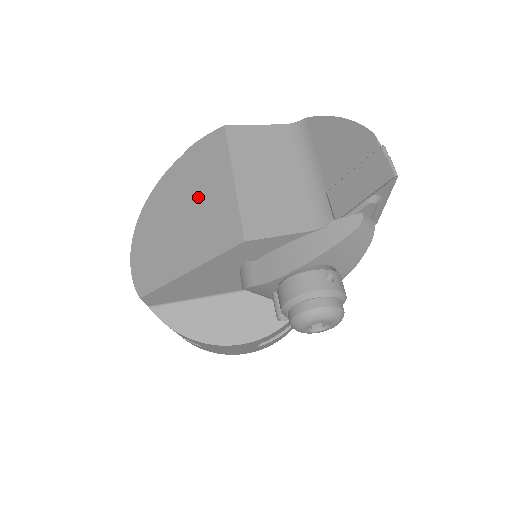
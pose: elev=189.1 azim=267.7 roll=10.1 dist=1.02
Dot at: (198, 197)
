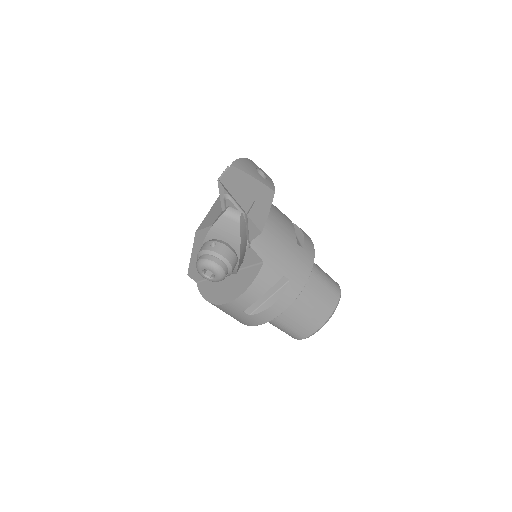
Dot at: occluded
